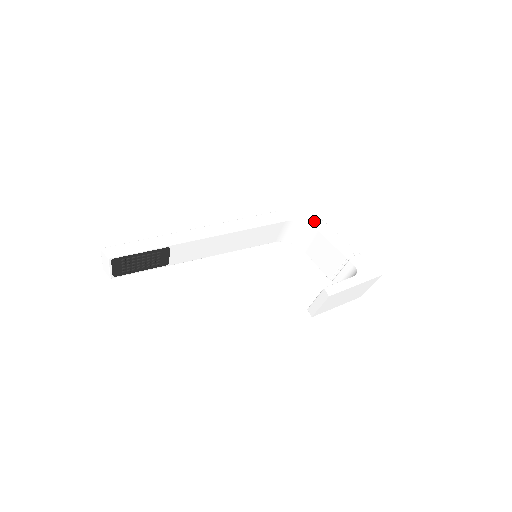
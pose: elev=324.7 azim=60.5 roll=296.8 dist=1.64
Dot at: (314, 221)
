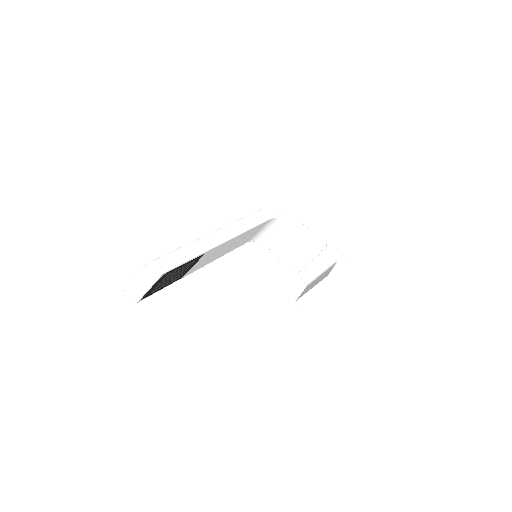
Dot at: (288, 217)
